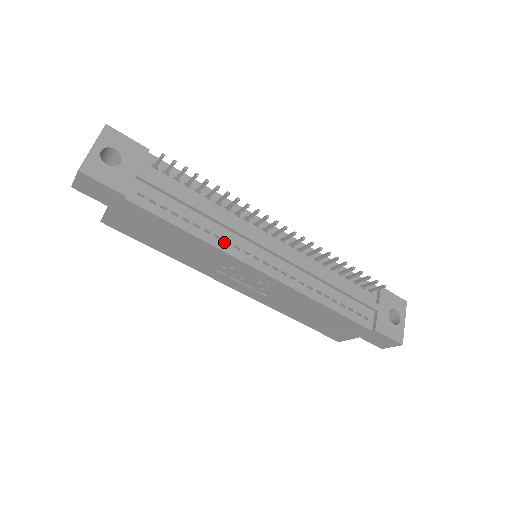
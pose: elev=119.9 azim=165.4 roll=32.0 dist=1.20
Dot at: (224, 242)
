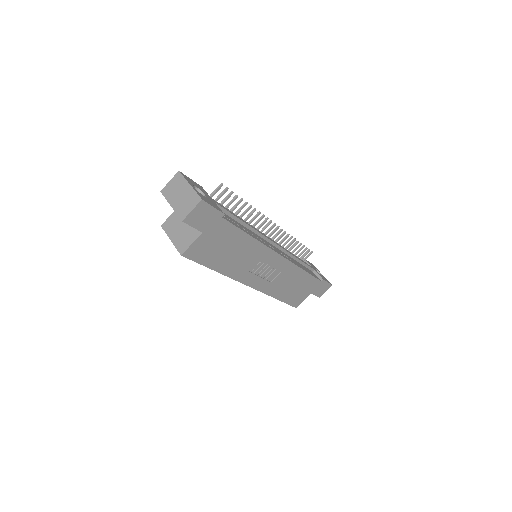
Dot at: (261, 240)
